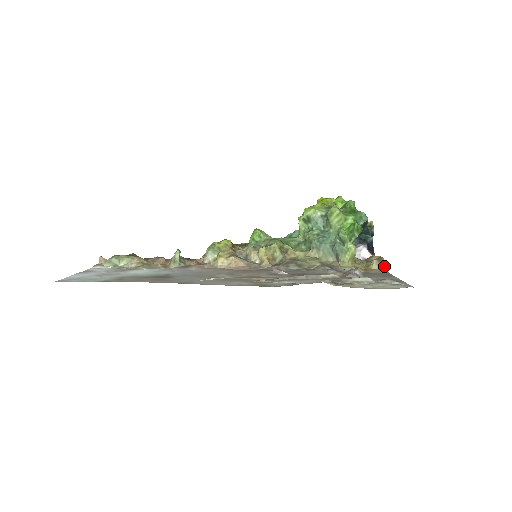
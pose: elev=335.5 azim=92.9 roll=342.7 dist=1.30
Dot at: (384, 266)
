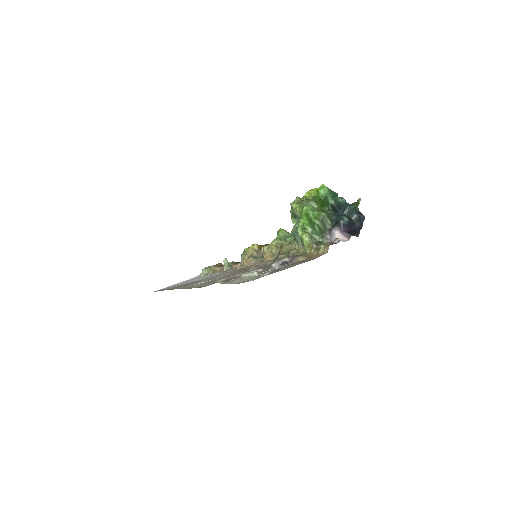
Dot at: occluded
